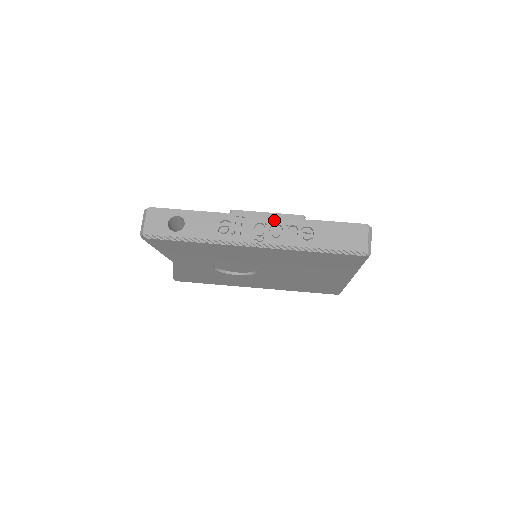
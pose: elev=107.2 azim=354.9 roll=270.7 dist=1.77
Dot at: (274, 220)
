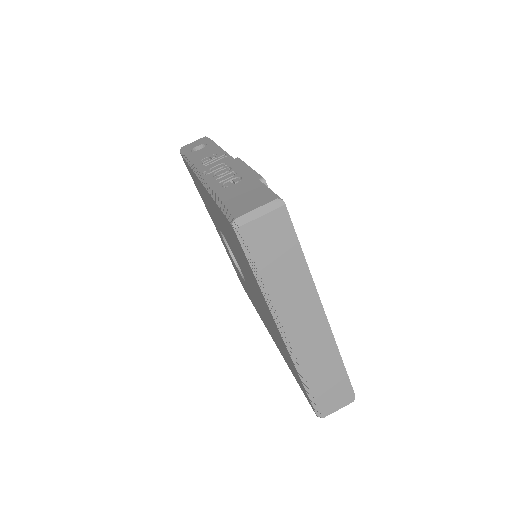
Dot at: (235, 164)
